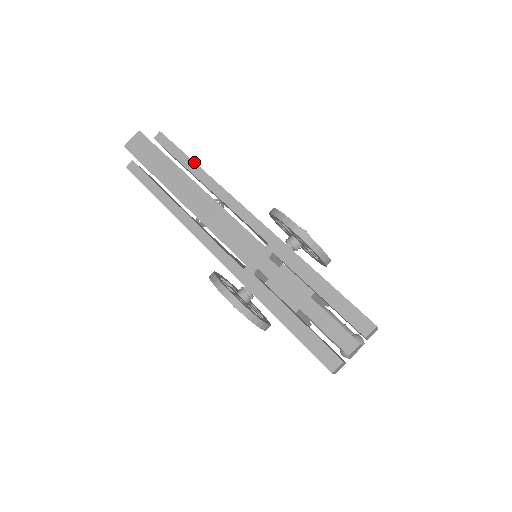
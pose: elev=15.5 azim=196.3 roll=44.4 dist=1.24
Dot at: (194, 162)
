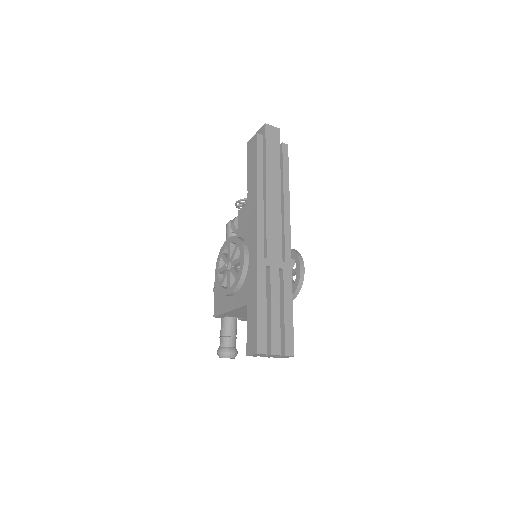
Dot at: occluded
